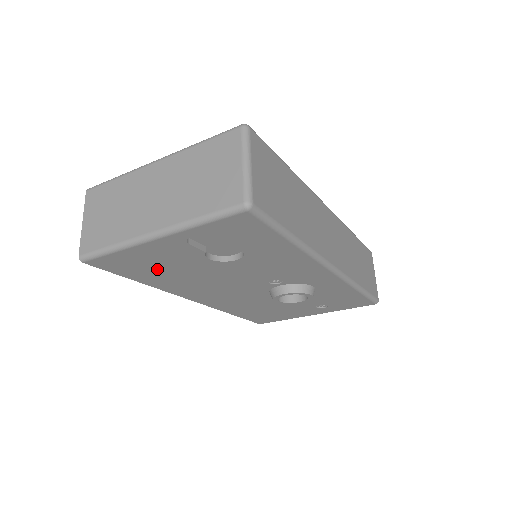
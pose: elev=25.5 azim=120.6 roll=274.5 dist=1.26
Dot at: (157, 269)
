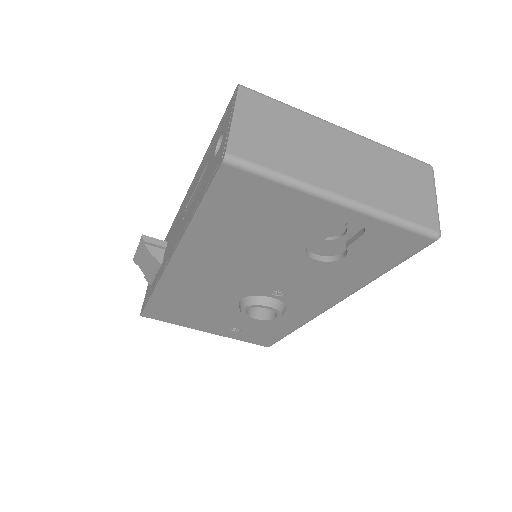
Dot at: (249, 220)
